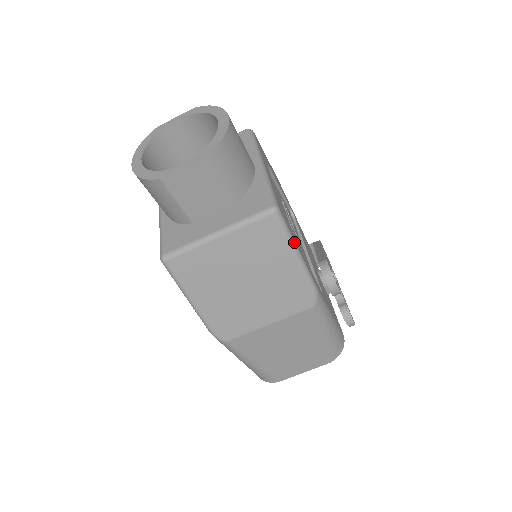
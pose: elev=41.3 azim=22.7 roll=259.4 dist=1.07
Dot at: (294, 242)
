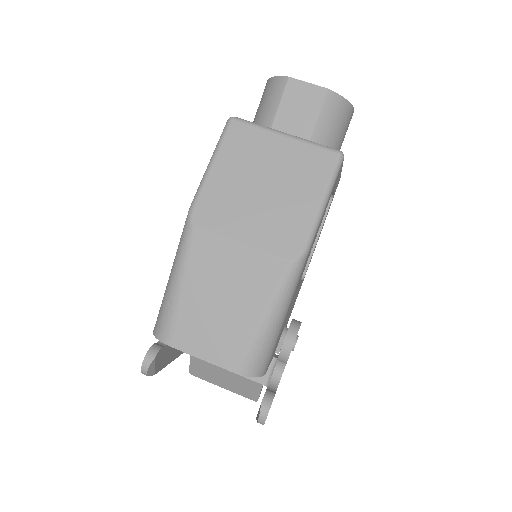
Dot at: (330, 192)
